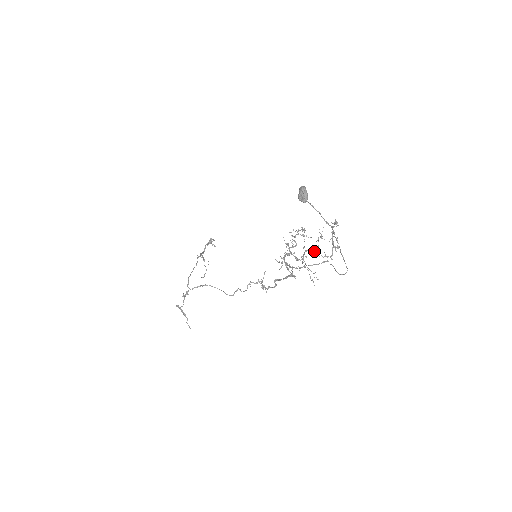
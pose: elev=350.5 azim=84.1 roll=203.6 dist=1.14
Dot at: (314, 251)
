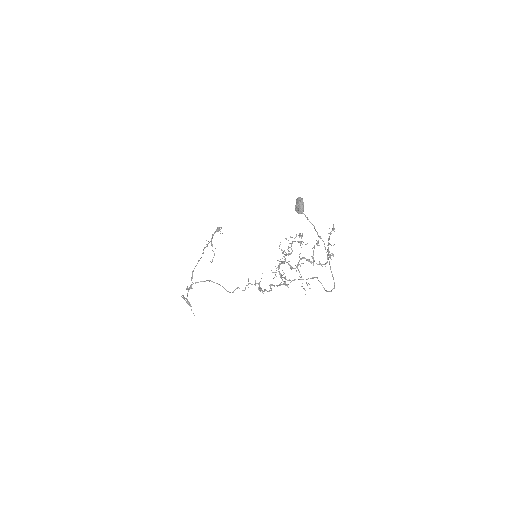
Dot at: (309, 259)
